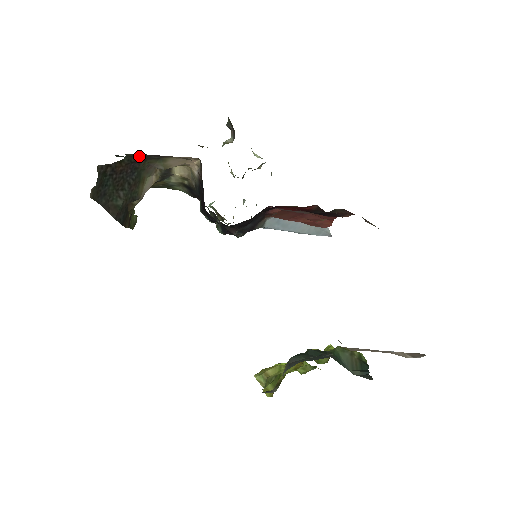
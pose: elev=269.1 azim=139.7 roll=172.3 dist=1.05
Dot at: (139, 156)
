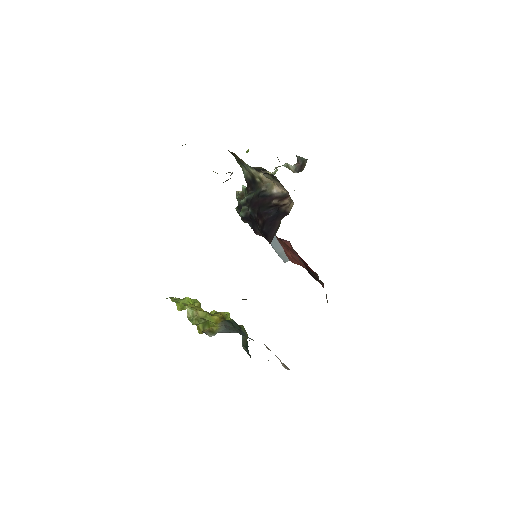
Dot at: occluded
